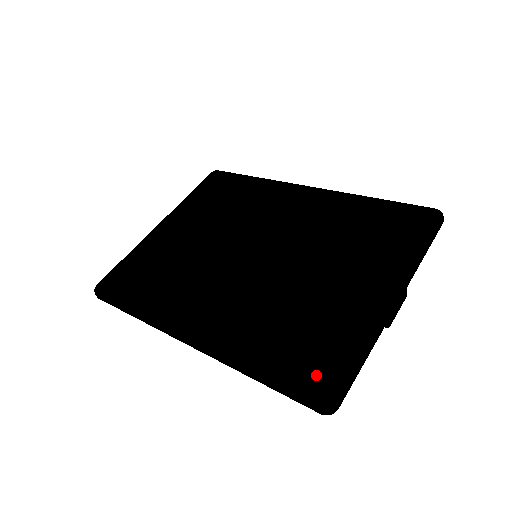
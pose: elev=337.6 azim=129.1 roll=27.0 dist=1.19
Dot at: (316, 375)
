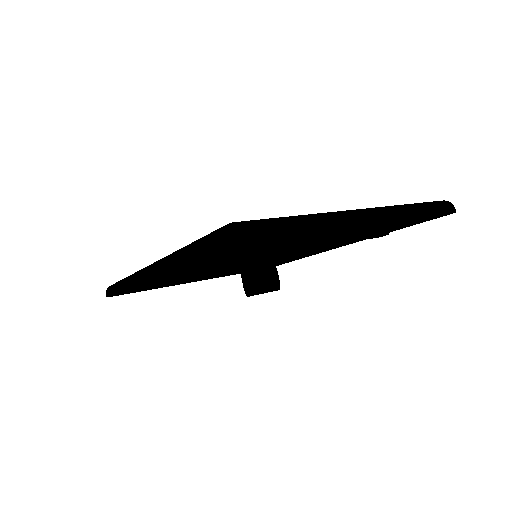
Dot at: occluded
